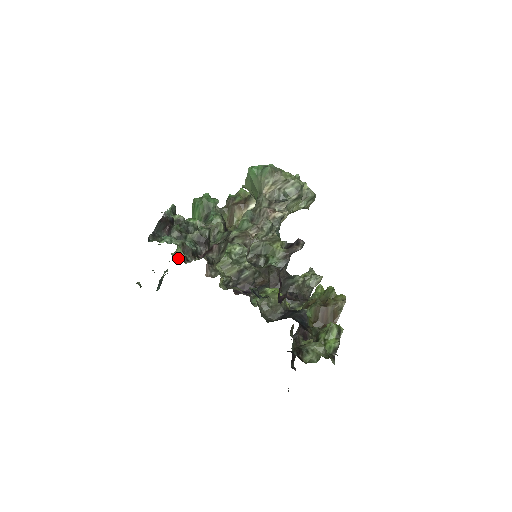
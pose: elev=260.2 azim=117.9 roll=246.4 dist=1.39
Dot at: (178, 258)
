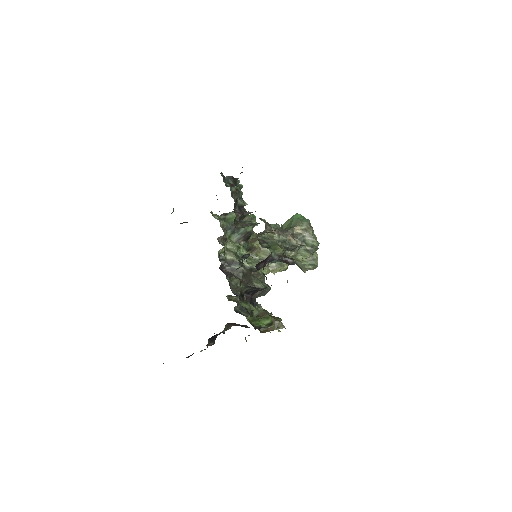
Dot at: (213, 215)
